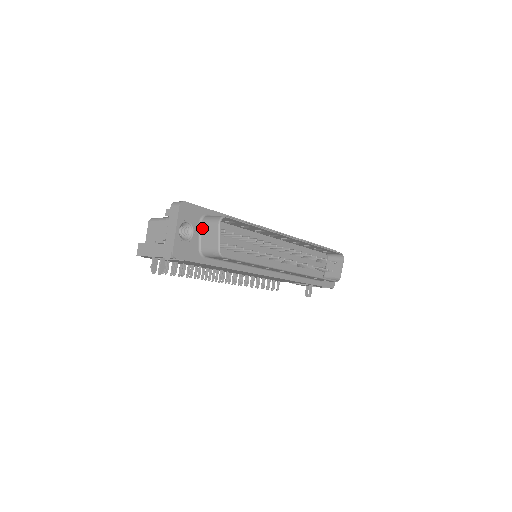
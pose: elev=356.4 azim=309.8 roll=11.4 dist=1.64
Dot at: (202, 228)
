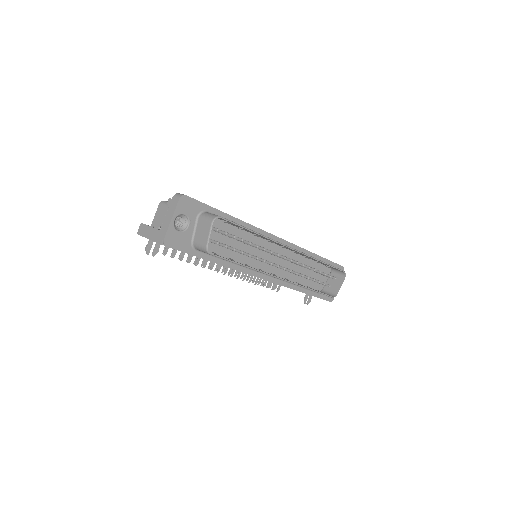
Dot at: (198, 223)
